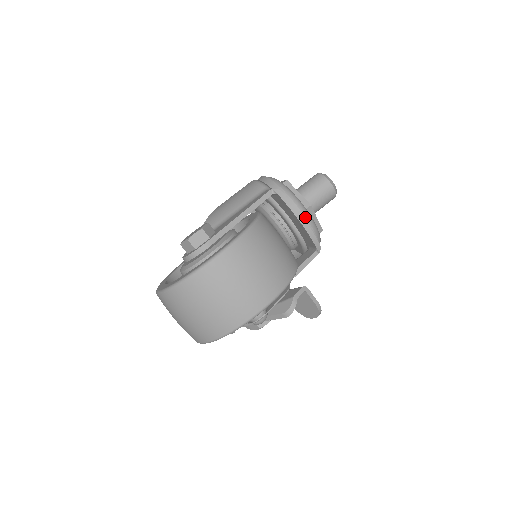
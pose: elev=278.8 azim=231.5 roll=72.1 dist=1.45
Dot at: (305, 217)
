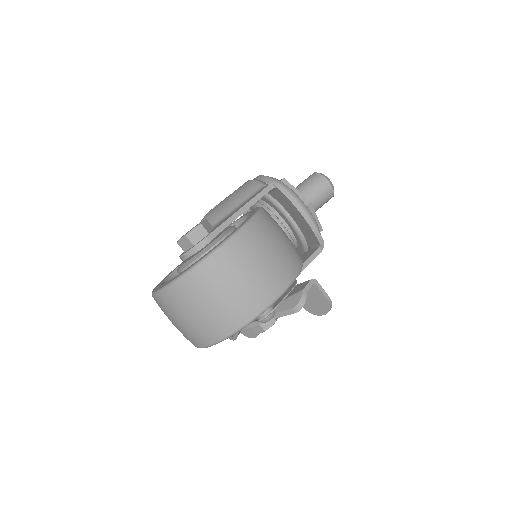
Dot at: occluded
